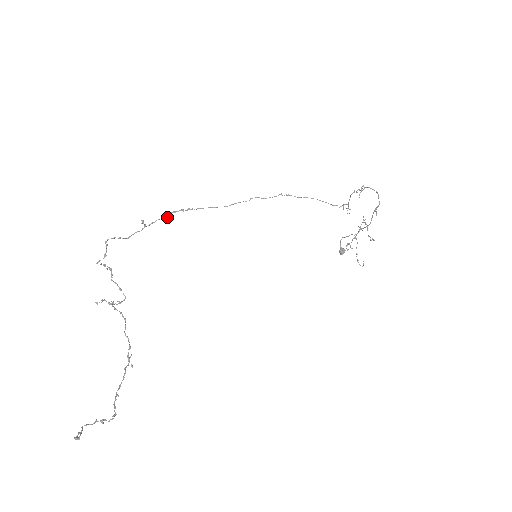
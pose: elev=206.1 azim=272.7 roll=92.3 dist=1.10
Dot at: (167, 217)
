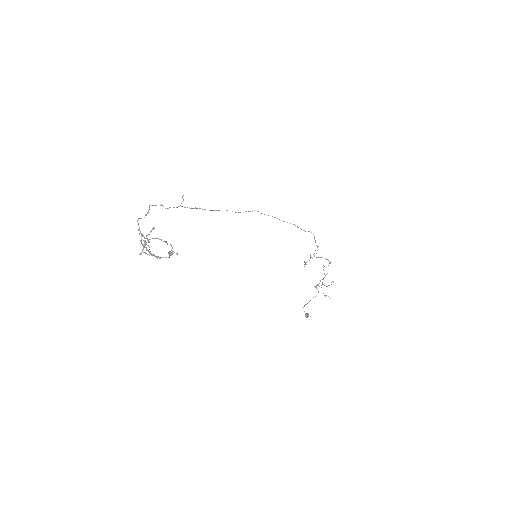
Dot at: (196, 208)
